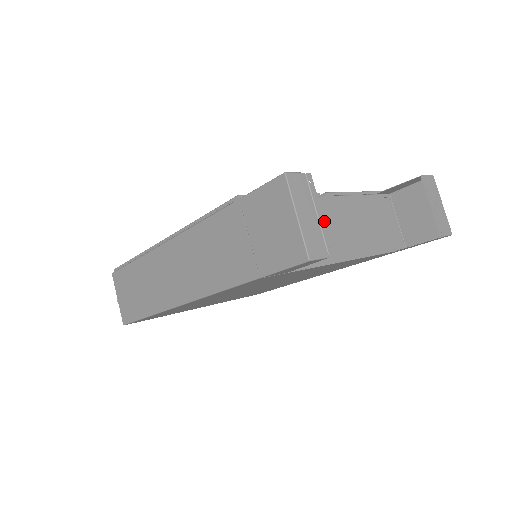
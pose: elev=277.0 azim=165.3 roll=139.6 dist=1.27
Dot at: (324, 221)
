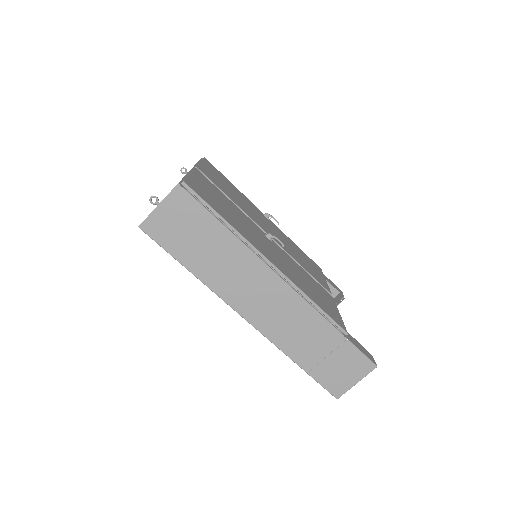
Dot at: occluded
